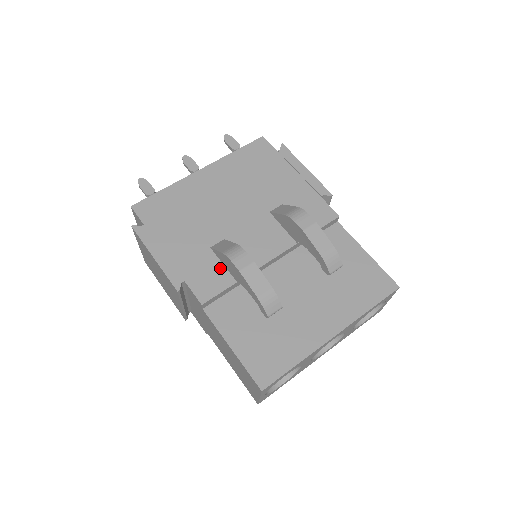
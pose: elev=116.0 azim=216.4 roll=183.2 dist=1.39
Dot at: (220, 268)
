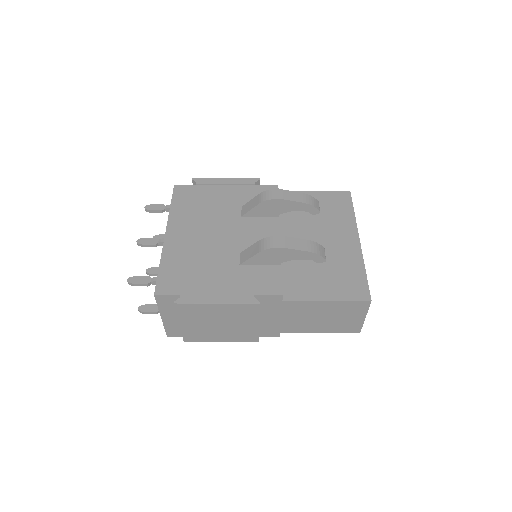
Dot at: (262, 268)
